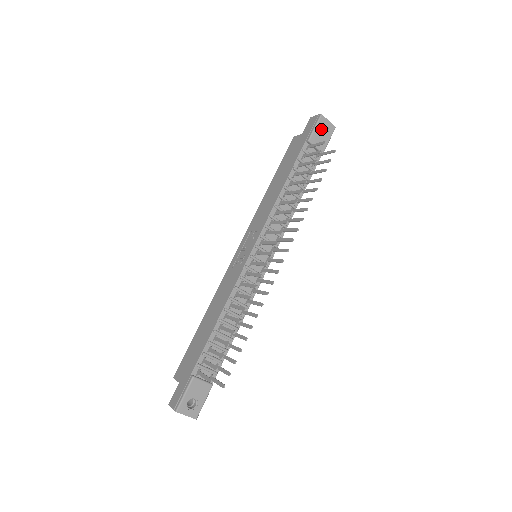
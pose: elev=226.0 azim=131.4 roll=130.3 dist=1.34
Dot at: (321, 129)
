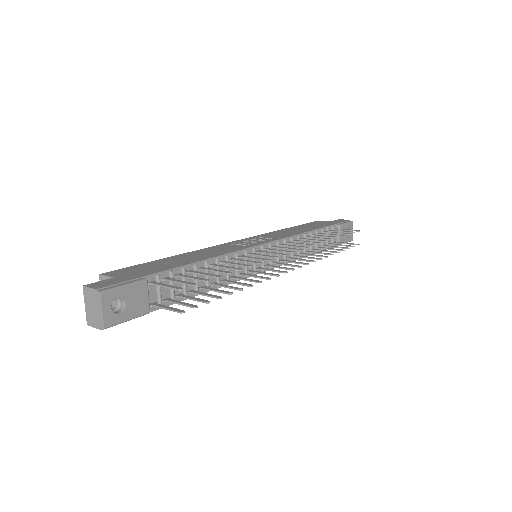
Dot at: occluded
